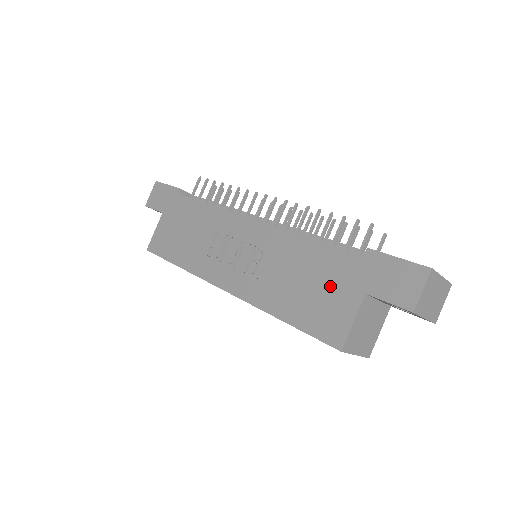
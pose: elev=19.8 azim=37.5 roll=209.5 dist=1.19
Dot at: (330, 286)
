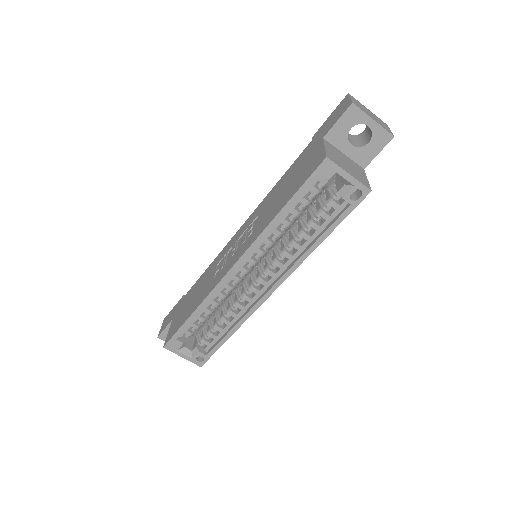
Dot at: (301, 166)
